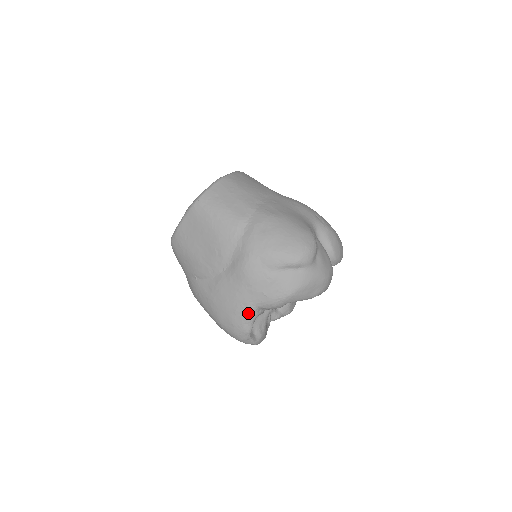
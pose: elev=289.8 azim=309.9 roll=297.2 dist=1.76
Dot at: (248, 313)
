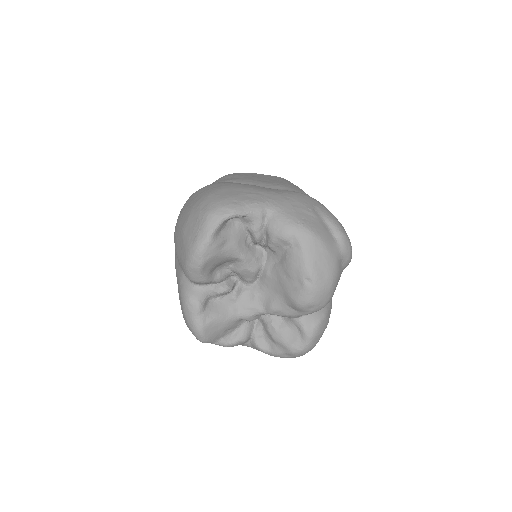
Dot at: (260, 203)
